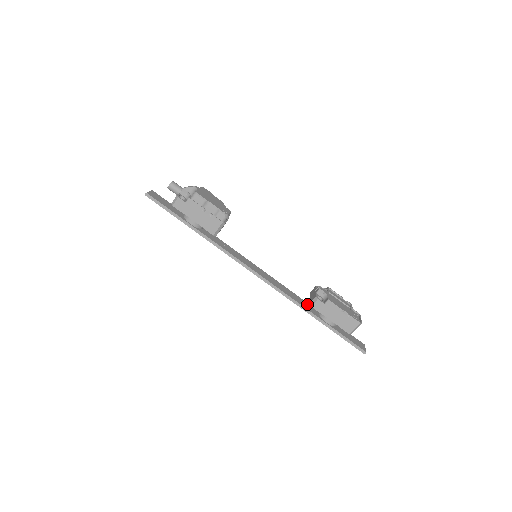
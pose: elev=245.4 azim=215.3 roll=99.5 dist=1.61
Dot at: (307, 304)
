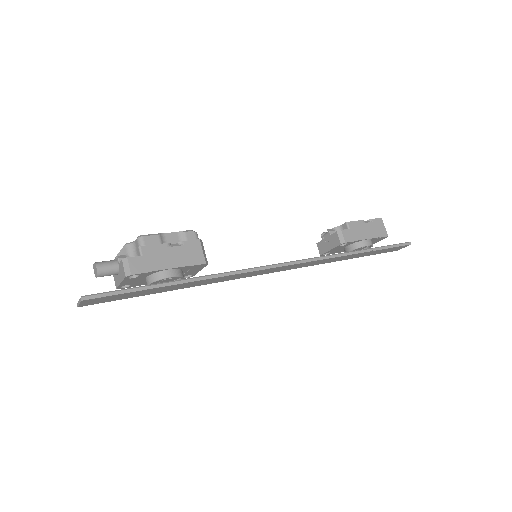
Dot at: occluded
